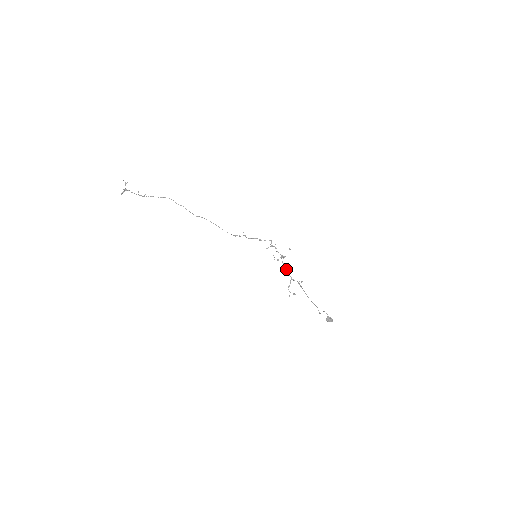
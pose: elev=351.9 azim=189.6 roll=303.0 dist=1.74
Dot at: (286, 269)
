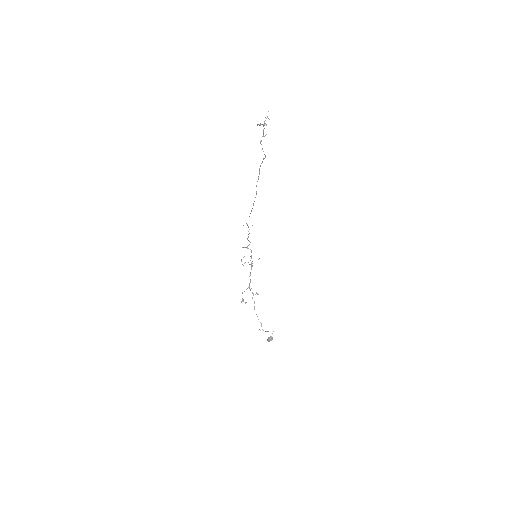
Dot at: occluded
